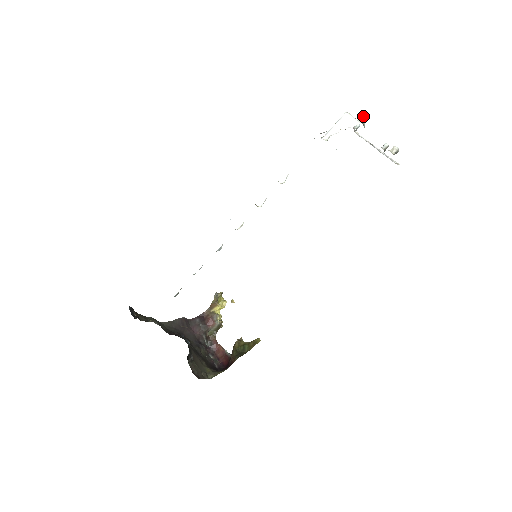
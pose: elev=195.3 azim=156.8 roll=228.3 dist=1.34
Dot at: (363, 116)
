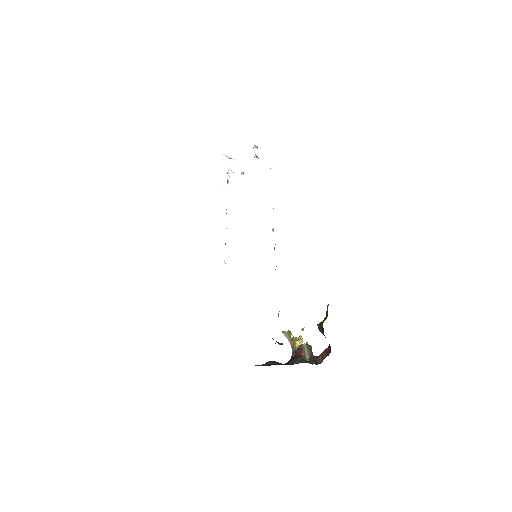
Dot at: (228, 157)
